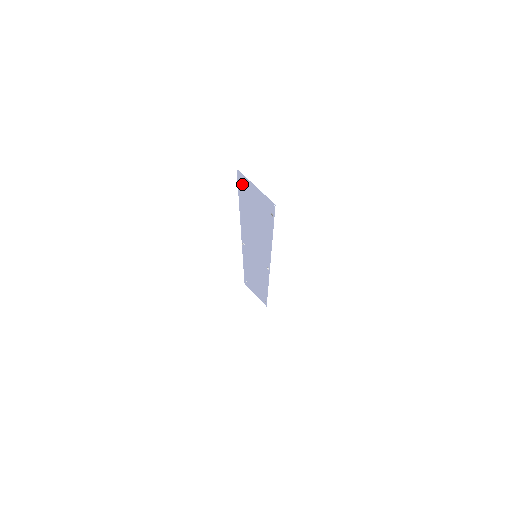
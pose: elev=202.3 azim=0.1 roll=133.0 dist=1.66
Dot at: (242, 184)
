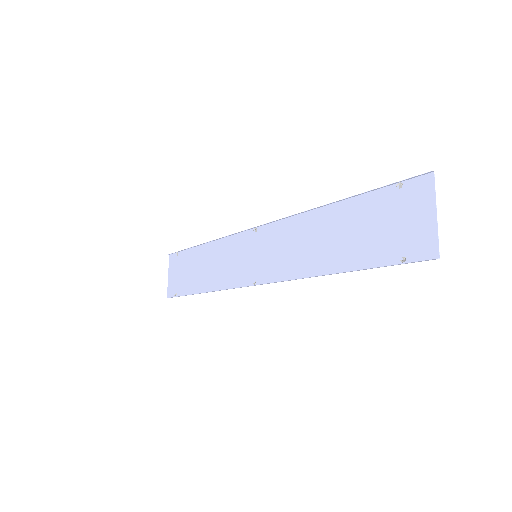
Dot at: (405, 189)
